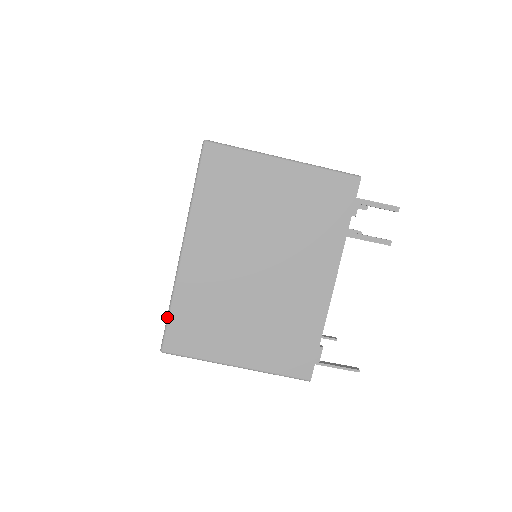
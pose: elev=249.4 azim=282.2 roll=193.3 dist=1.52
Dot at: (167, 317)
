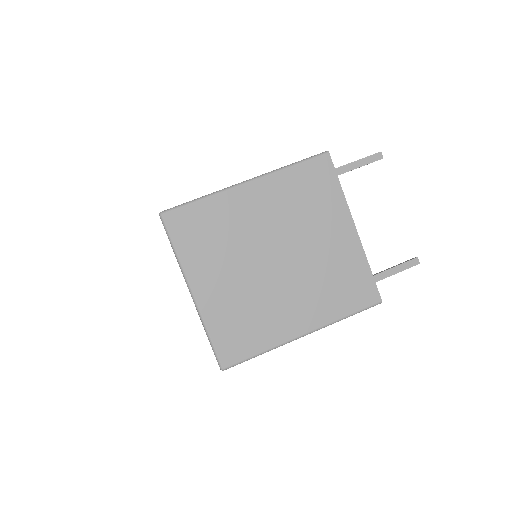
Dot at: occluded
